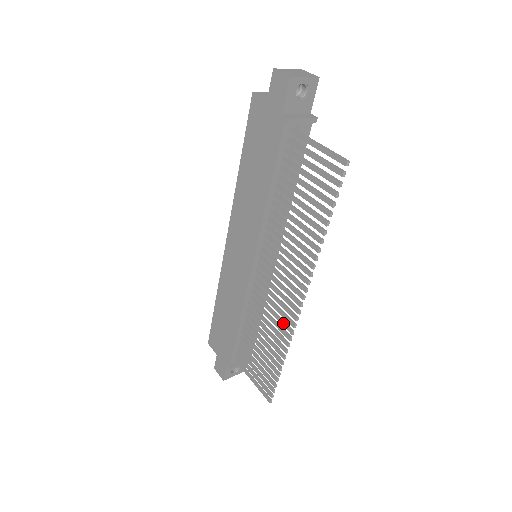
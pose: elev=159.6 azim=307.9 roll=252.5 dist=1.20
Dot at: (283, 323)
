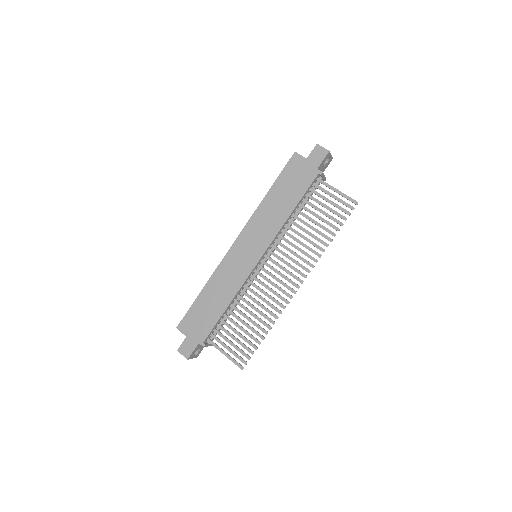
Dot at: (277, 301)
